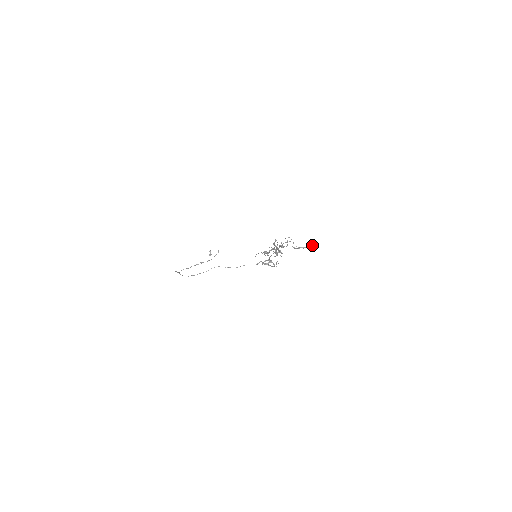
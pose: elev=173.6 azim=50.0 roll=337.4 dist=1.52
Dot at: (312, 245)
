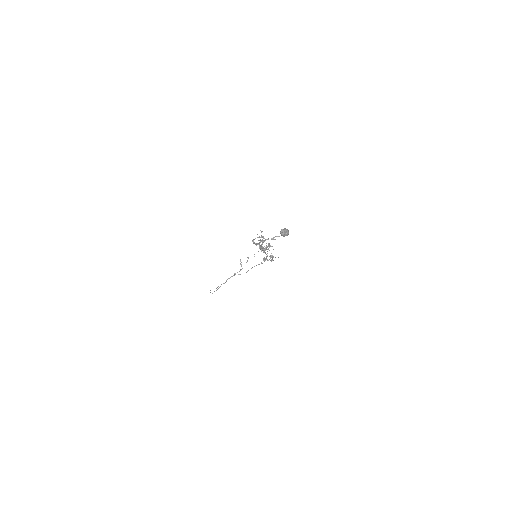
Dot at: (280, 233)
